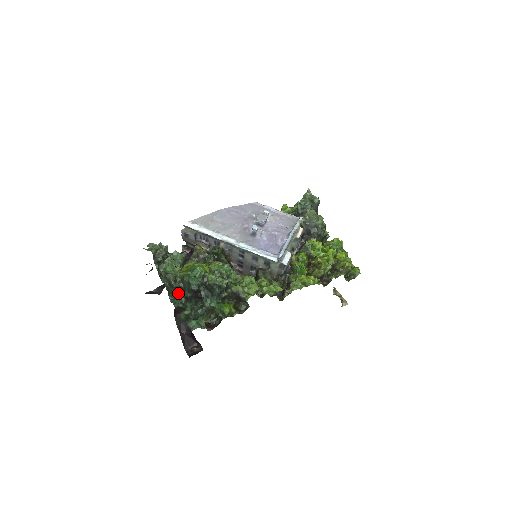
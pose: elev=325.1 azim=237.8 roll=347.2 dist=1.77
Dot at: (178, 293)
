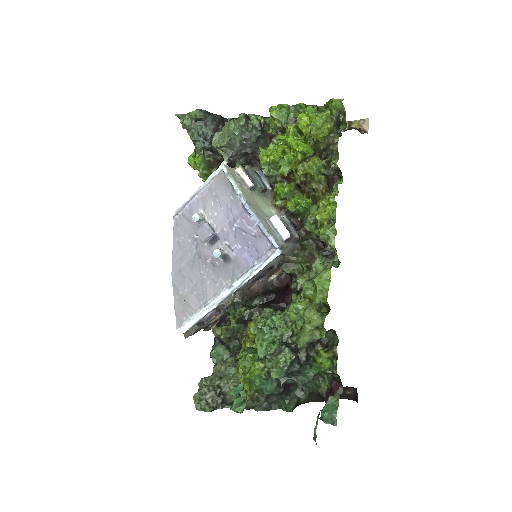
Dot at: (273, 397)
